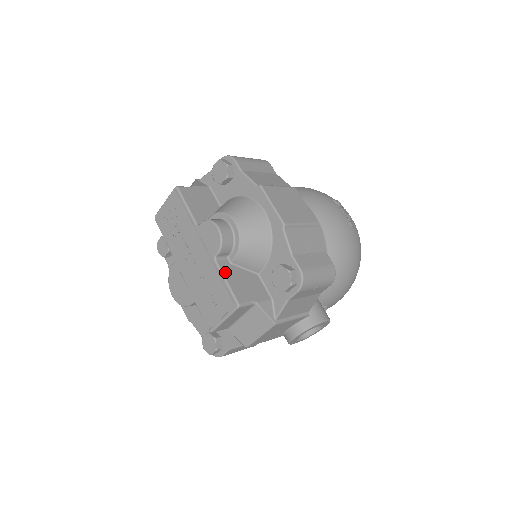
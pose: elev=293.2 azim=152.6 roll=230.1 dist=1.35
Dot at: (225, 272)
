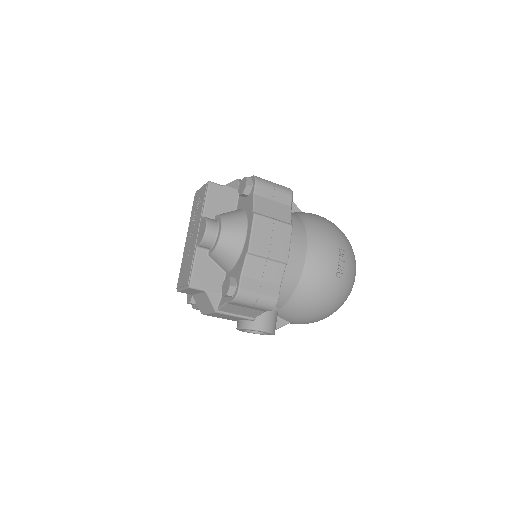
Dot at: (197, 259)
